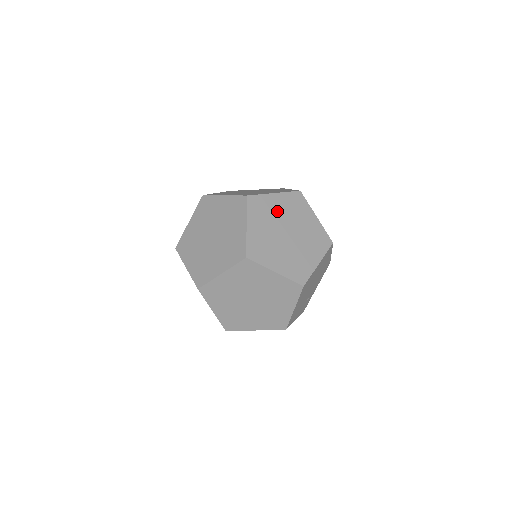
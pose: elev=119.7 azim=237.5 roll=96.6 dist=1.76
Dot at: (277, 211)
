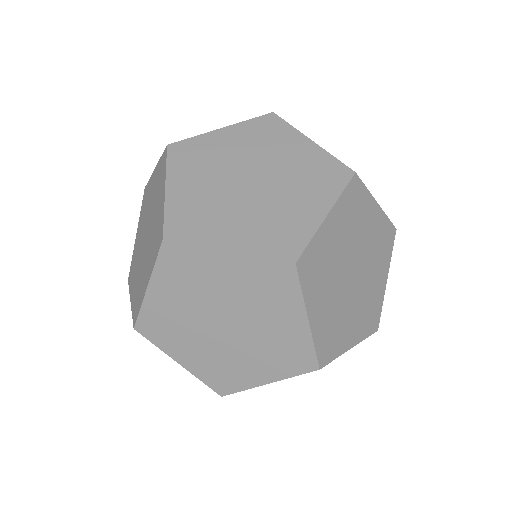
Dot at: (365, 230)
